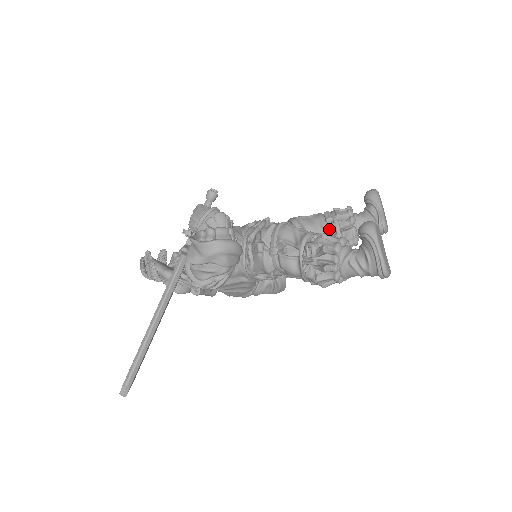
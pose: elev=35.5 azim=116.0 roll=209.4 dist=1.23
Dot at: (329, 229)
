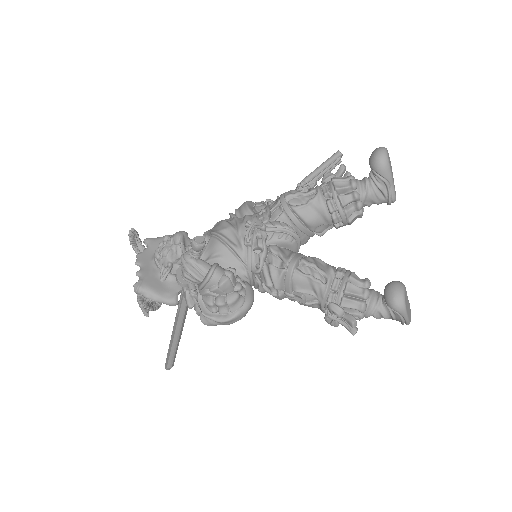
Dot at: (334, 222)
